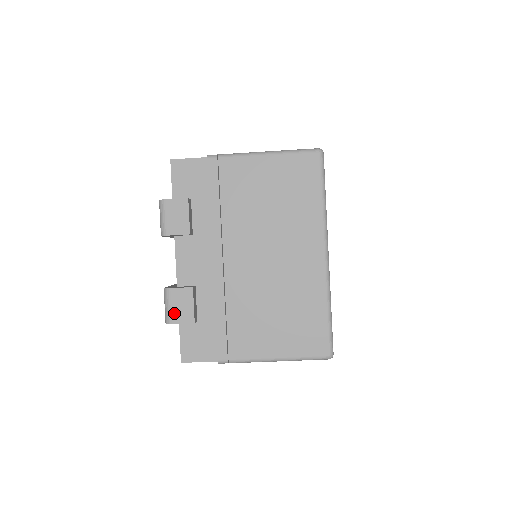
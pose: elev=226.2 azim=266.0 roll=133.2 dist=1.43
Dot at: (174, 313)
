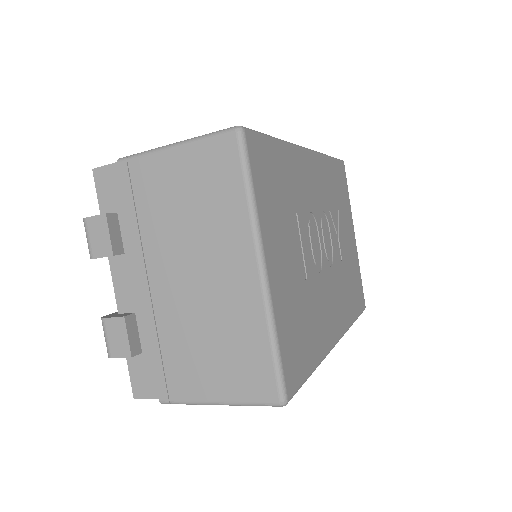
Dot at: (111, 346)
